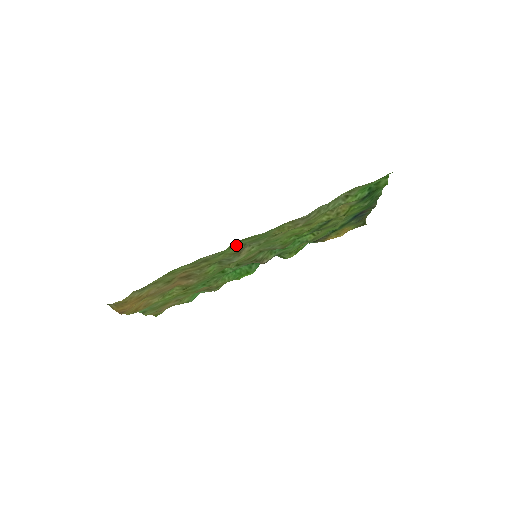
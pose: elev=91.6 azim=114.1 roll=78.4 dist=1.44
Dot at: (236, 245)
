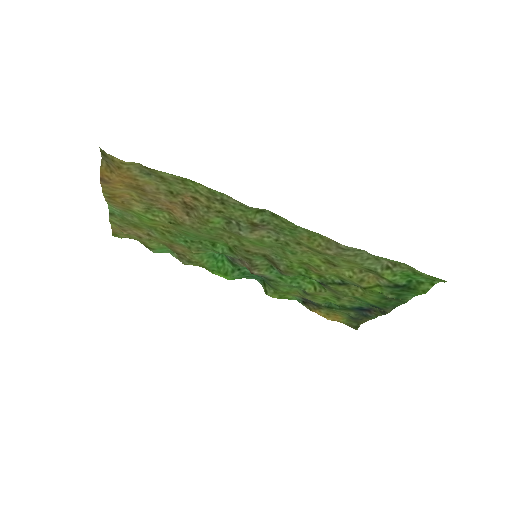
Dot at: (262, 215)
